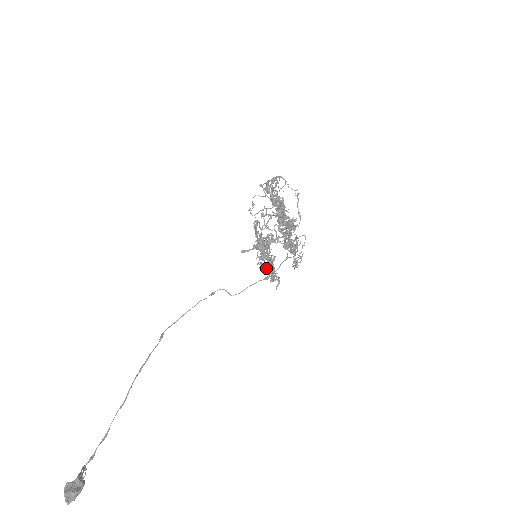
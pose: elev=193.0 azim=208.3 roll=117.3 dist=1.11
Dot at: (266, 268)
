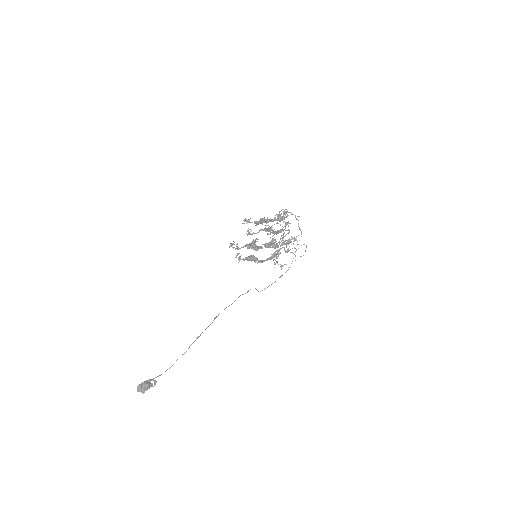
Dot at: occluded
